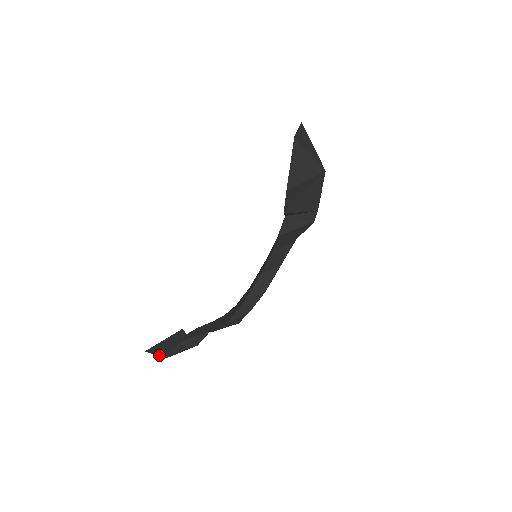
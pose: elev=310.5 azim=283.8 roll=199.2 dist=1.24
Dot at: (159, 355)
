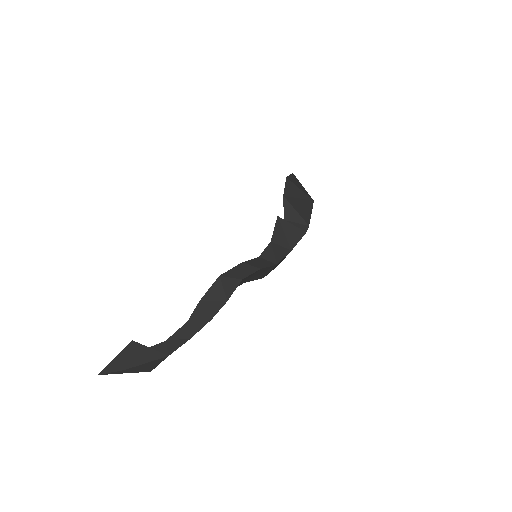
Dot at: (121, 352)
